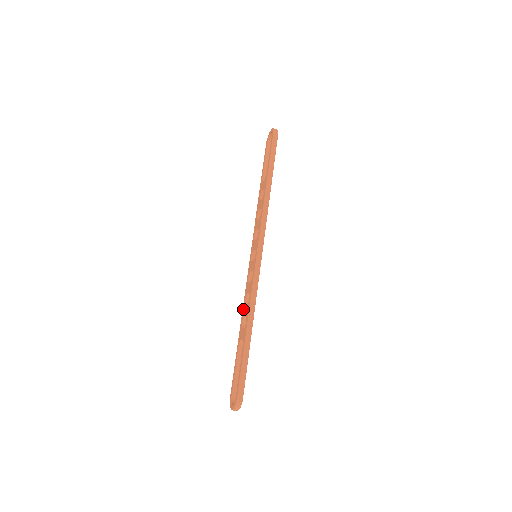
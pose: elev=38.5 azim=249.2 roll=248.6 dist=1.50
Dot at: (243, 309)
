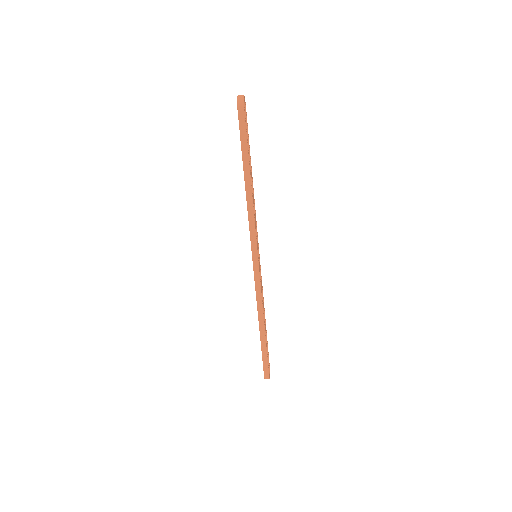
Dot at: occluded
